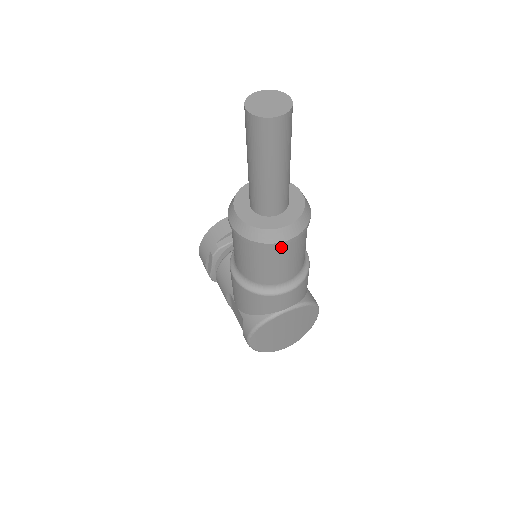
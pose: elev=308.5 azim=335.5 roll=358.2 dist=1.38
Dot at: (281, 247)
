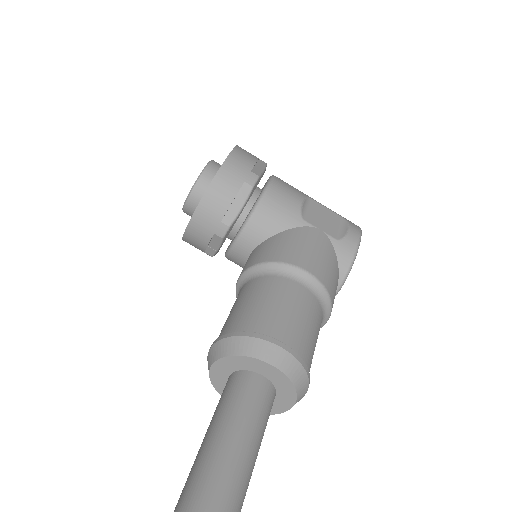
Dot at: occluded
